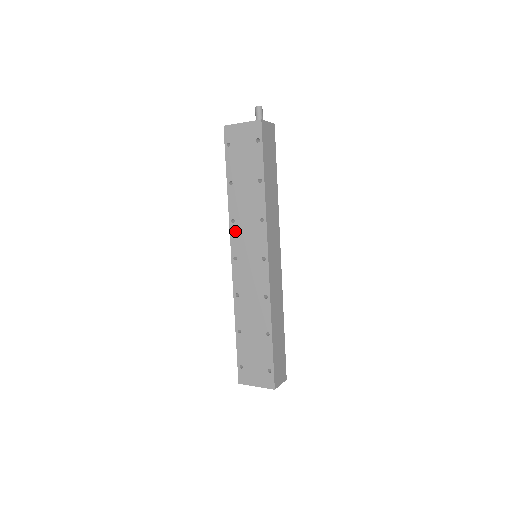
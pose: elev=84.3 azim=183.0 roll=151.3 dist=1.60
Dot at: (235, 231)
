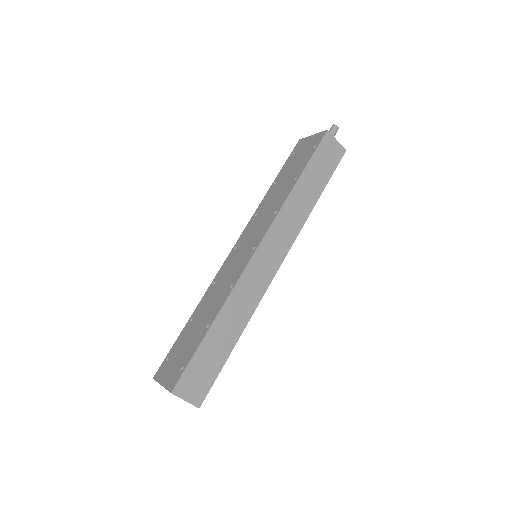
Dot at: (251, 223)
